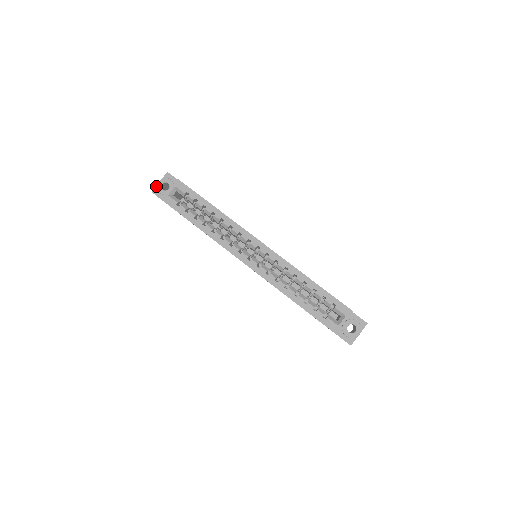
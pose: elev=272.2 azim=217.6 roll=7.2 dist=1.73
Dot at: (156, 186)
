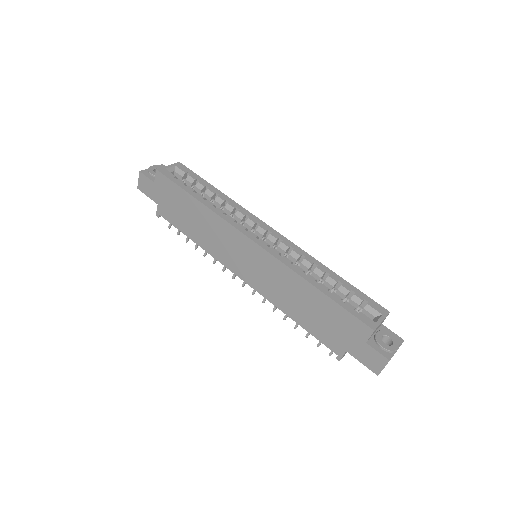
Dot at: (146, 169)
